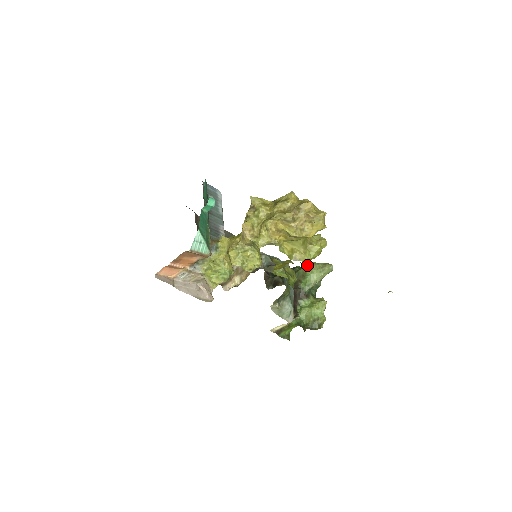
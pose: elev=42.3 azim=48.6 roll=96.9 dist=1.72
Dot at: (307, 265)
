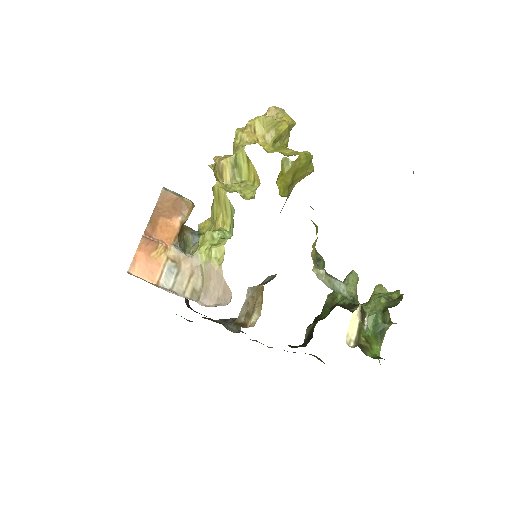
Dot at: occluded
